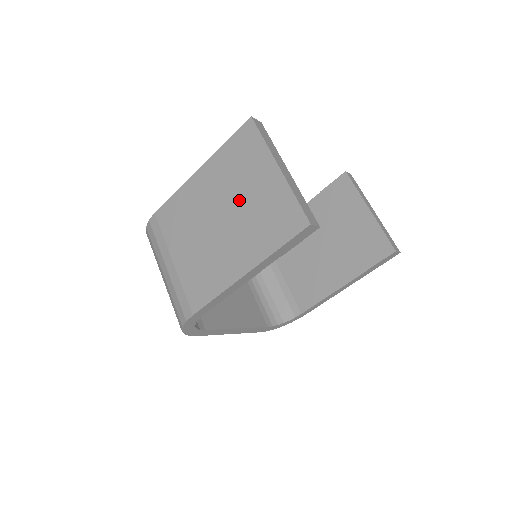
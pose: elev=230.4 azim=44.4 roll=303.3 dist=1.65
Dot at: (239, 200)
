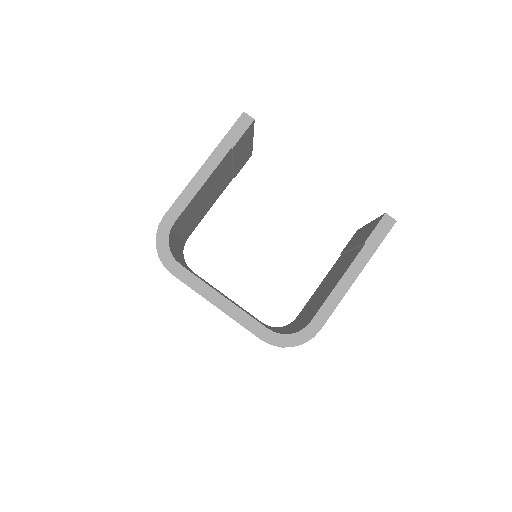
Dot at: occluded
